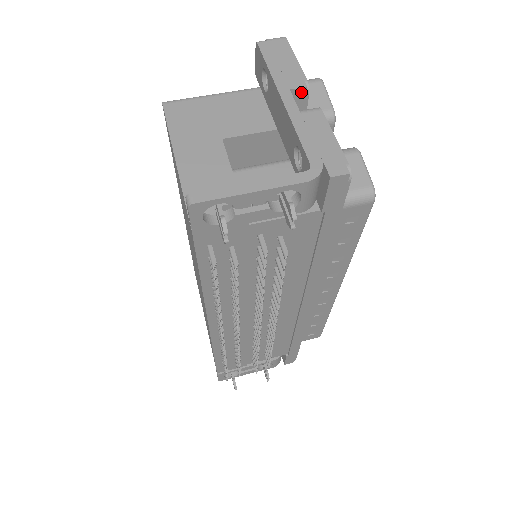
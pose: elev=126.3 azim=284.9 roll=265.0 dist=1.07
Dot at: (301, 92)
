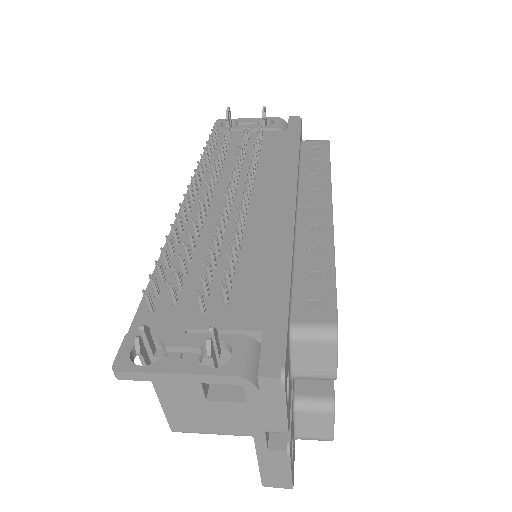
Dot at: occluded
